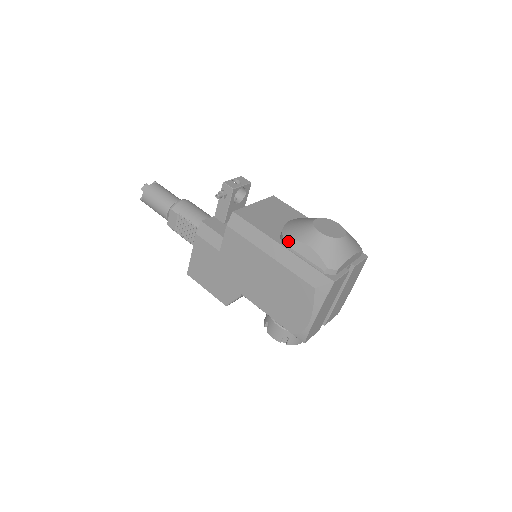
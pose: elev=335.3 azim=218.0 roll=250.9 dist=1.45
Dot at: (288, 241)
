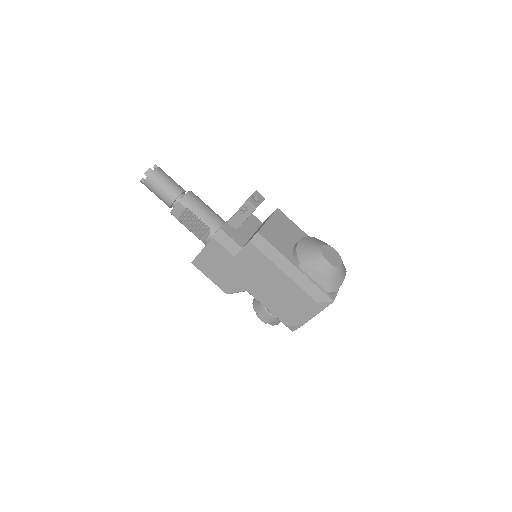
Dot at: (303, 266)
